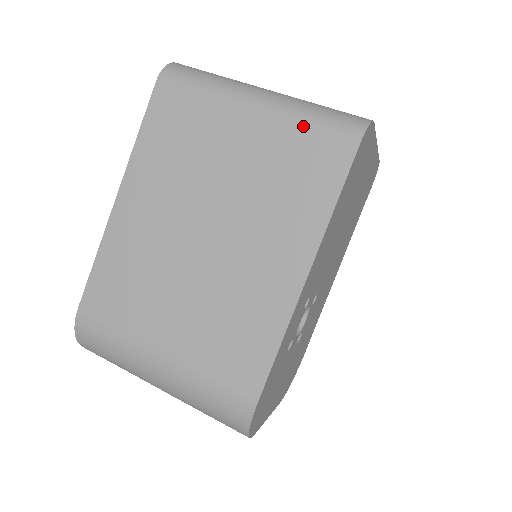
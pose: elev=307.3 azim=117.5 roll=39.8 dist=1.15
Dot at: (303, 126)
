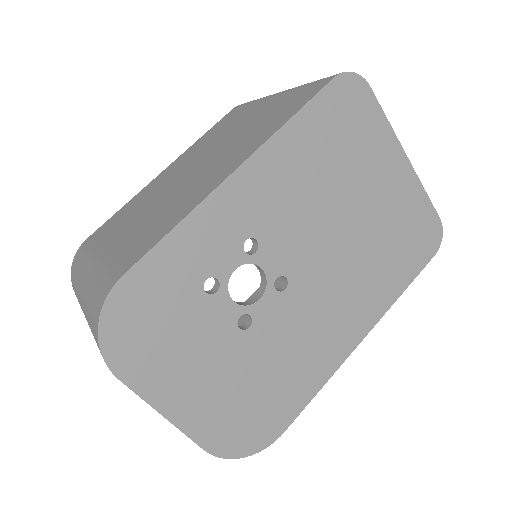
Dot at: (301, 87)
